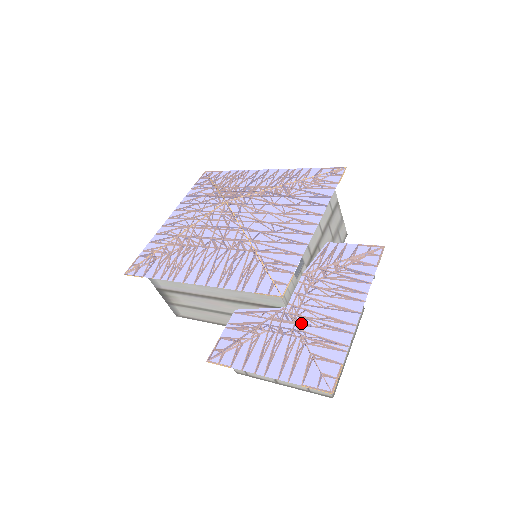
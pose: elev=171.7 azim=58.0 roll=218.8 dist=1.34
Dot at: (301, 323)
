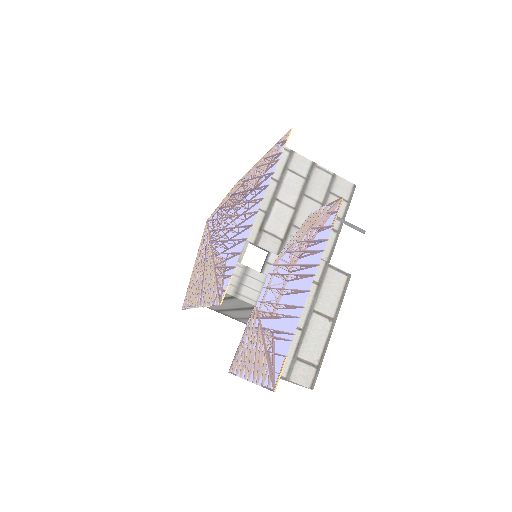
Dot at: (263, 320)
